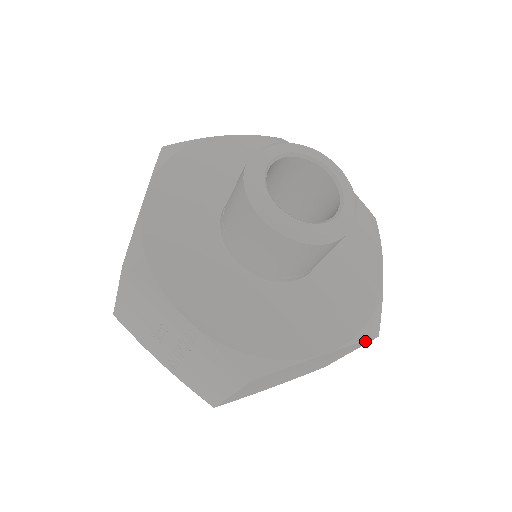
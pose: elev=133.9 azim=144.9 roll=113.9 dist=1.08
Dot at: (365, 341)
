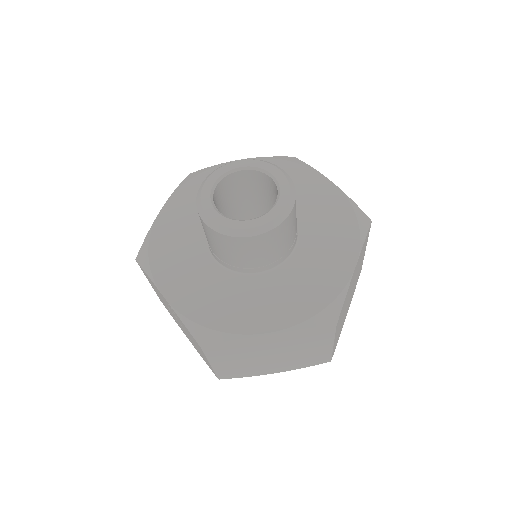
Dot at: (320, 328)
